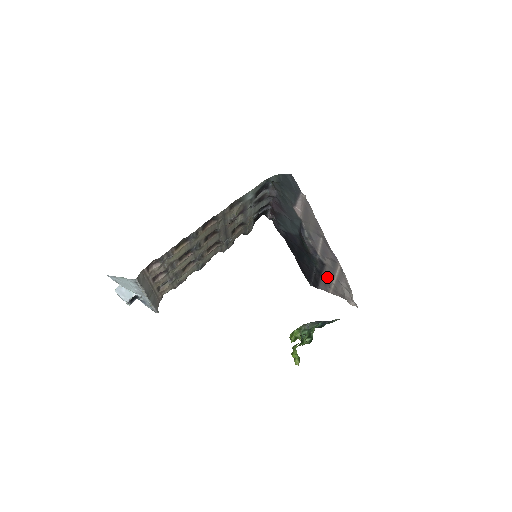
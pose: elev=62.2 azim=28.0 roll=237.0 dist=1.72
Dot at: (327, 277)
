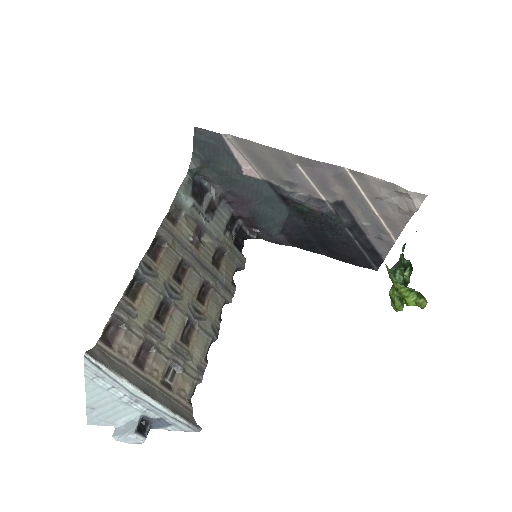
Dot at: (366, 220)
